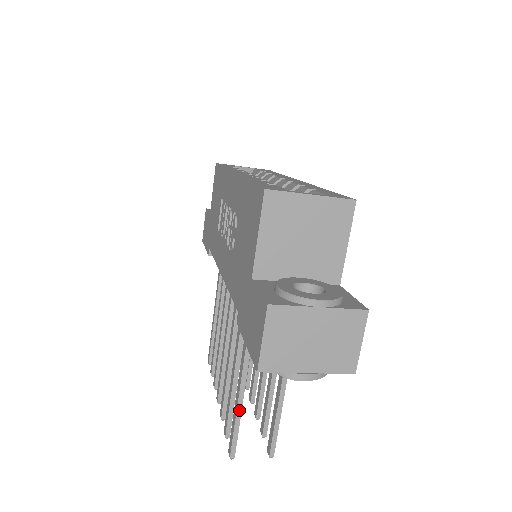
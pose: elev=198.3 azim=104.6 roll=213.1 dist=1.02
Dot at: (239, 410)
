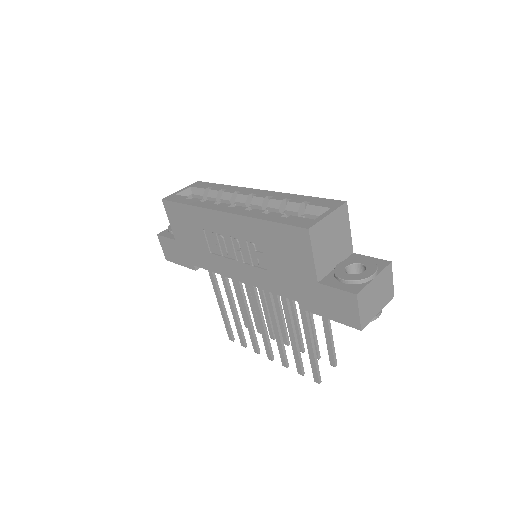
Dot at: (315, 355)
